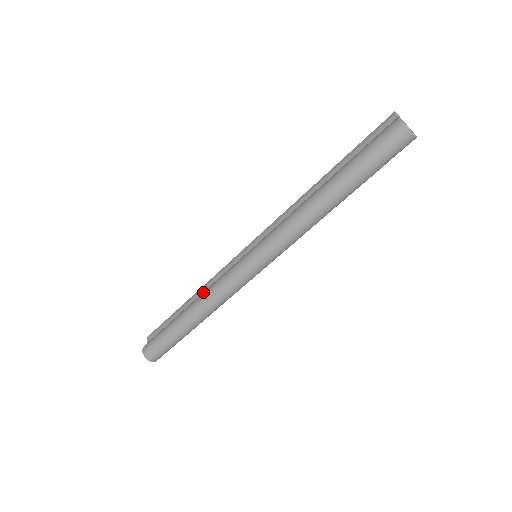
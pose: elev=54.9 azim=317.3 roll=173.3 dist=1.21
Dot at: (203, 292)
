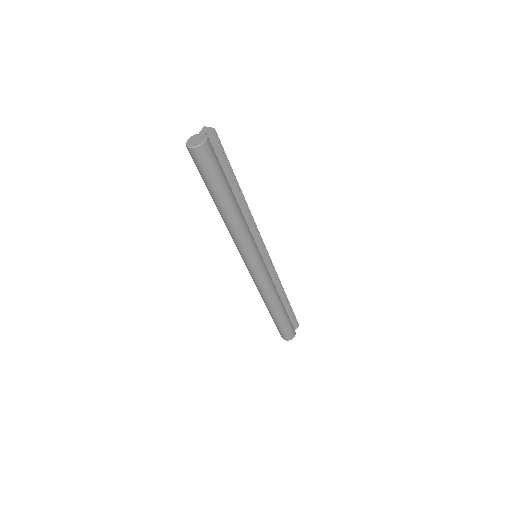
Dot at: occluded
